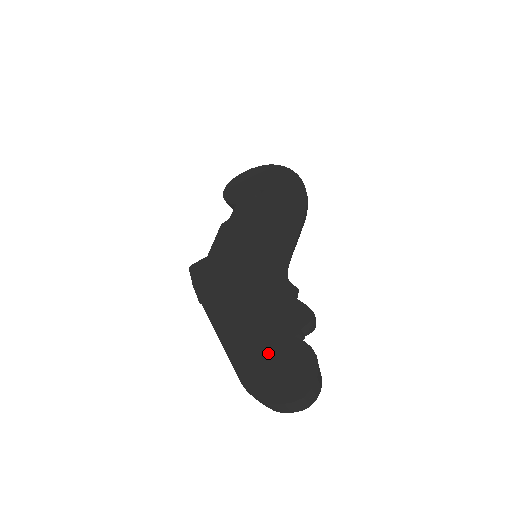
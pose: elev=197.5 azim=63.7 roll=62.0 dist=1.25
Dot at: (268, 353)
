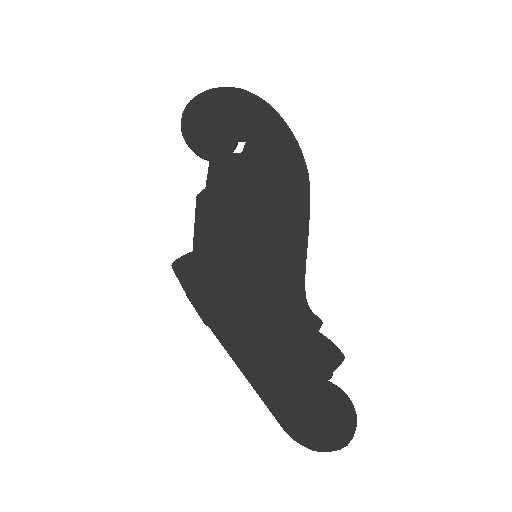
Dot at: (305, 398)
